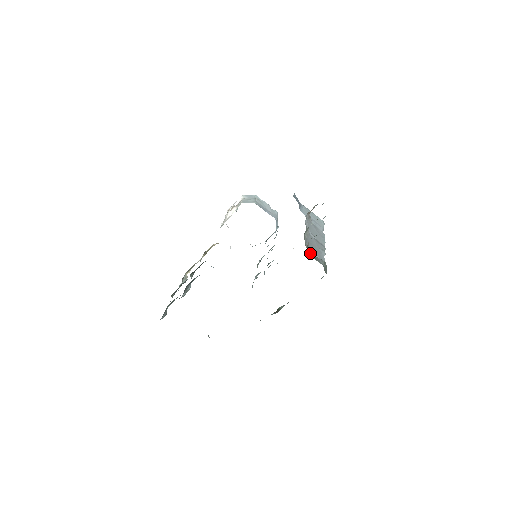
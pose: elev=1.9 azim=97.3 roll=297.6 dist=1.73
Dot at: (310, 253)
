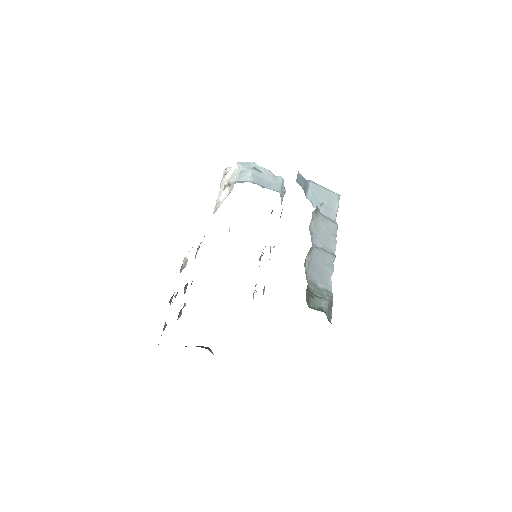
Dot at: (309, 302)
